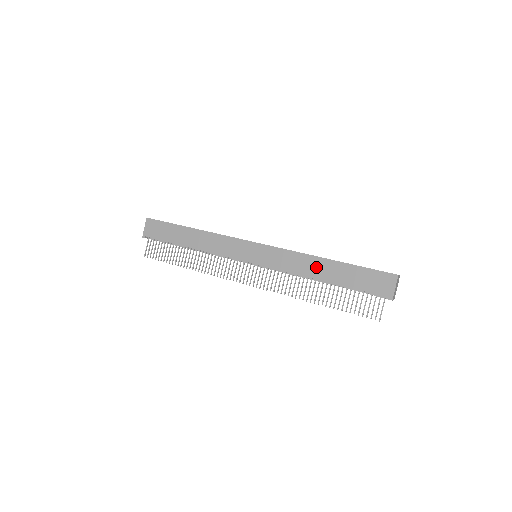
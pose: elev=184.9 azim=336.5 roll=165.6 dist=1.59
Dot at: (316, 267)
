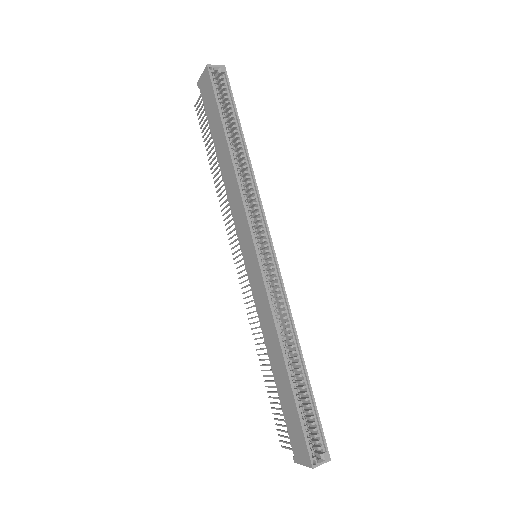
Dot at: (274, 351)
